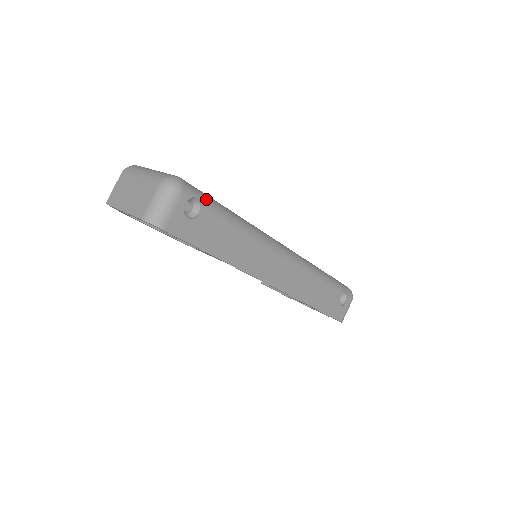
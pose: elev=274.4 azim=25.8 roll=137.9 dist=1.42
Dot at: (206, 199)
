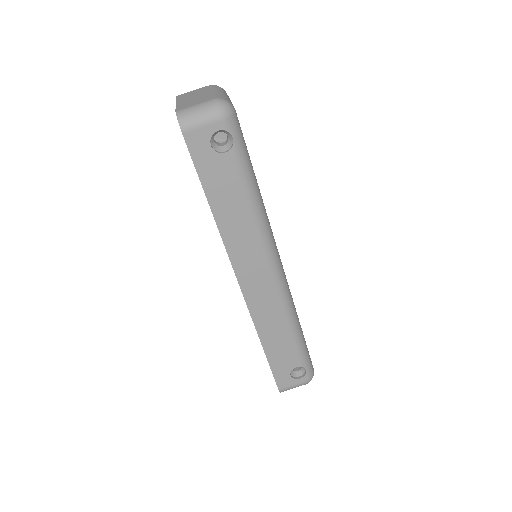
Dot at: (241, 148)
